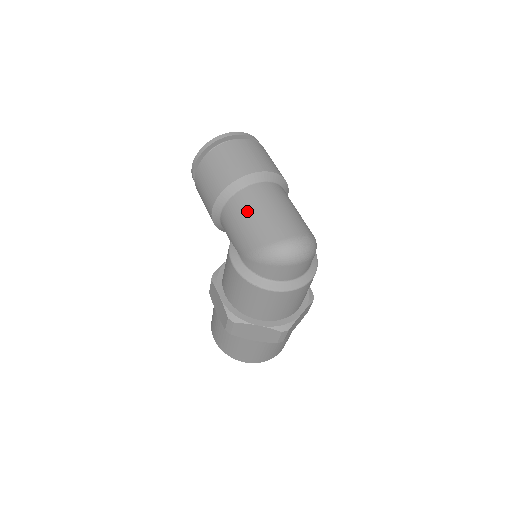
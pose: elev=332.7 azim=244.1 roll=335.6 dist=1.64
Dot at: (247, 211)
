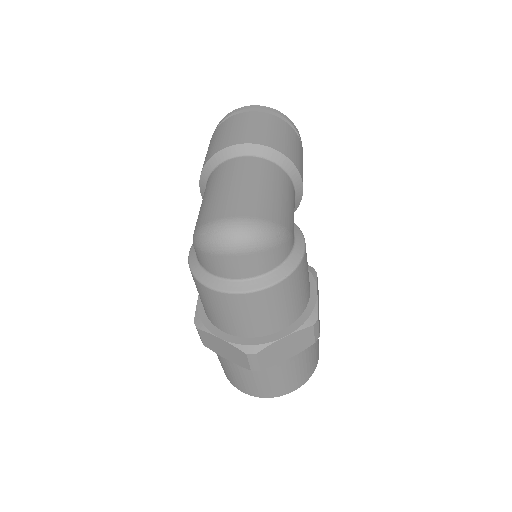
Dot at: (210, 188)
